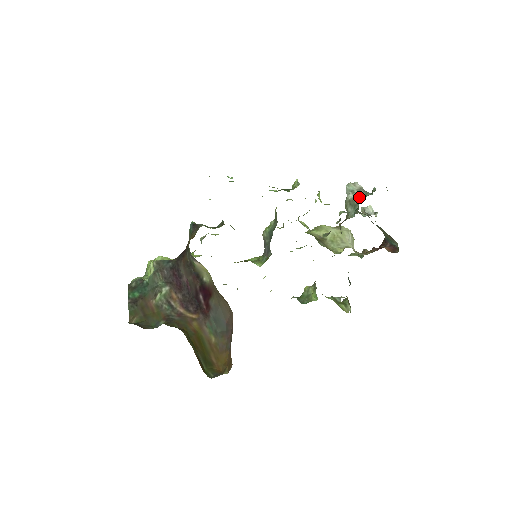
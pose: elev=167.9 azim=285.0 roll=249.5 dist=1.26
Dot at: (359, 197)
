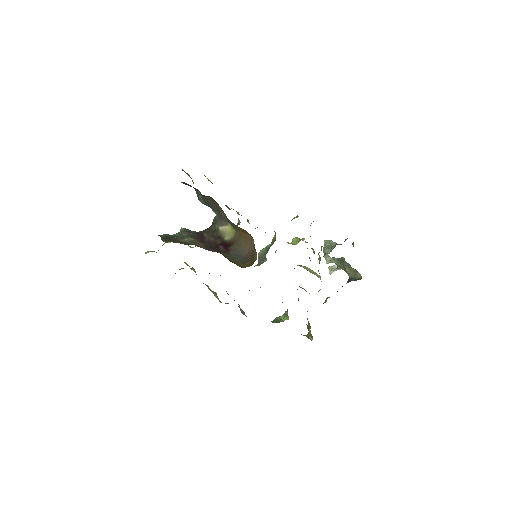
Dot at: (335, 242)
